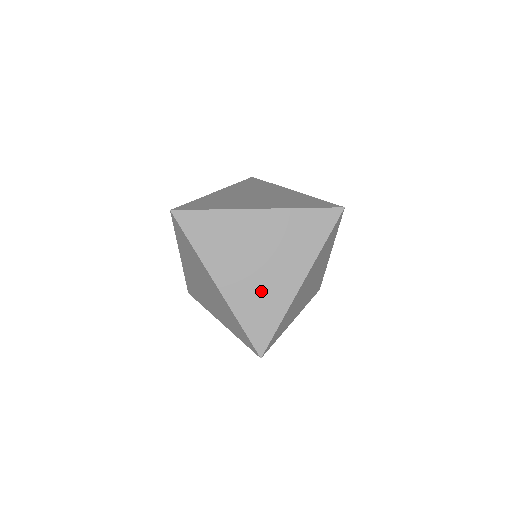
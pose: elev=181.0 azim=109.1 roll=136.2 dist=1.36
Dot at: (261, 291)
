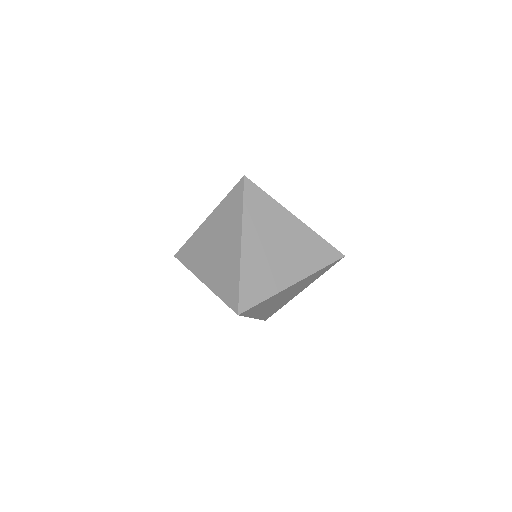
Dot at: (267, 269)
